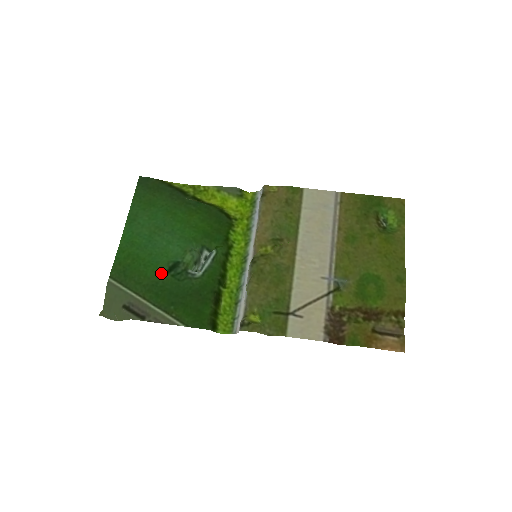
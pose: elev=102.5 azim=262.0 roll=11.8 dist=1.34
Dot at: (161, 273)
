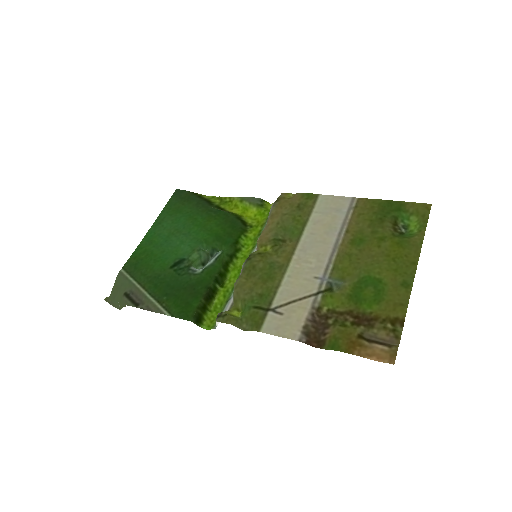
Dot at: (166, 267)
